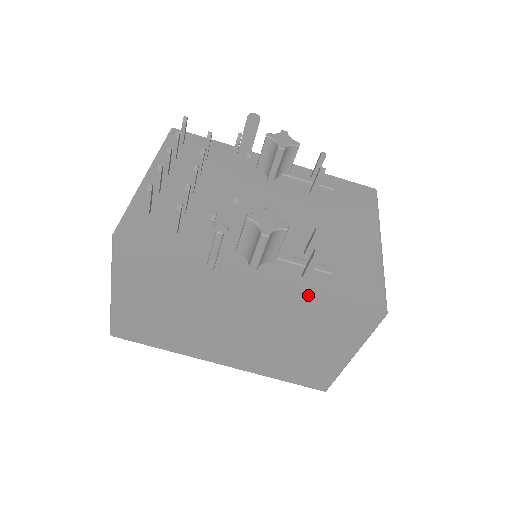
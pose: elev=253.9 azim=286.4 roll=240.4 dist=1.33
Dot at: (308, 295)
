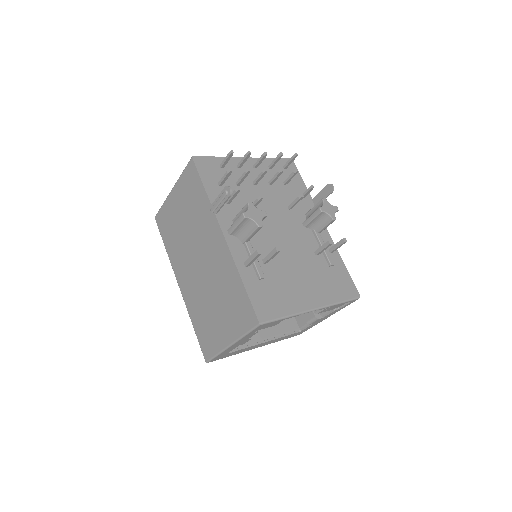
Dot at: (236, 271)
